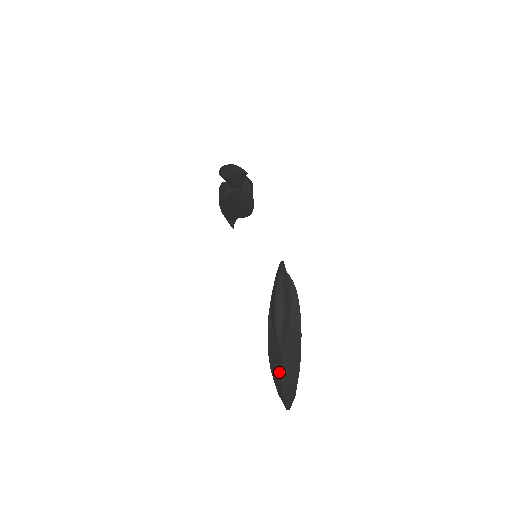
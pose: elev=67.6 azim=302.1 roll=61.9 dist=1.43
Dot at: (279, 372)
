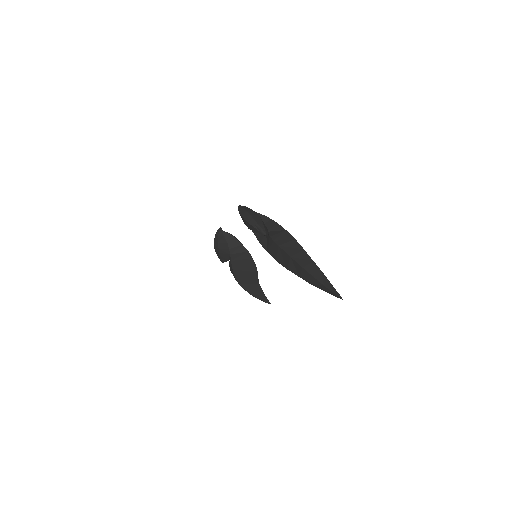
Dot at: (284, 255)
